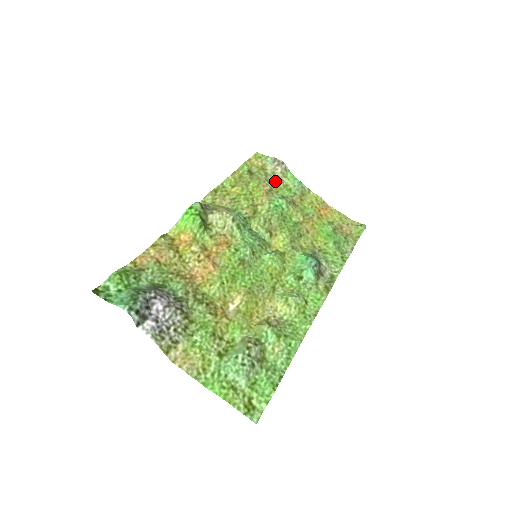
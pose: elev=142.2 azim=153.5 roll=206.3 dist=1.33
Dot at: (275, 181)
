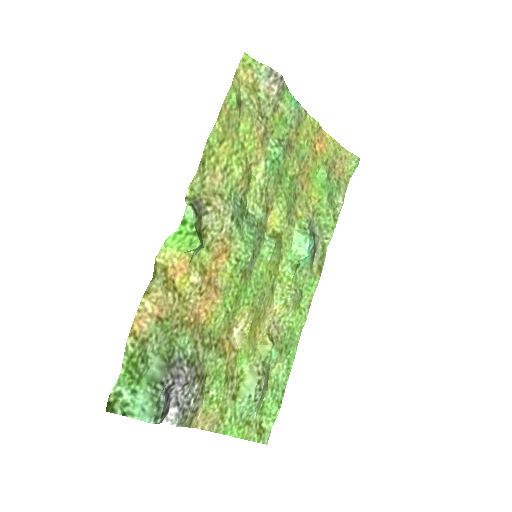
Dot at: (270, 112)
